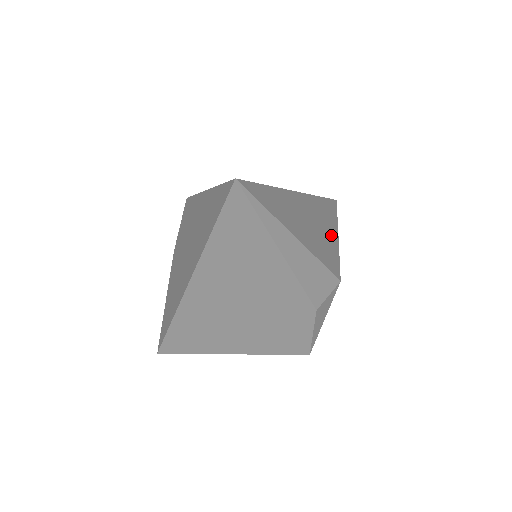
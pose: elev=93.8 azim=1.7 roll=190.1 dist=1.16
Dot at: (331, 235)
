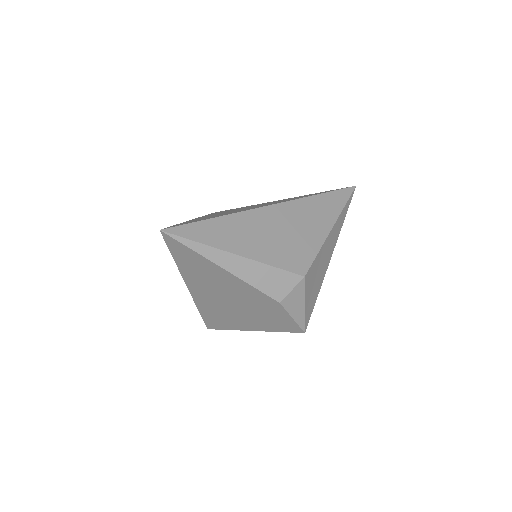
Dot at: (314, 232)
